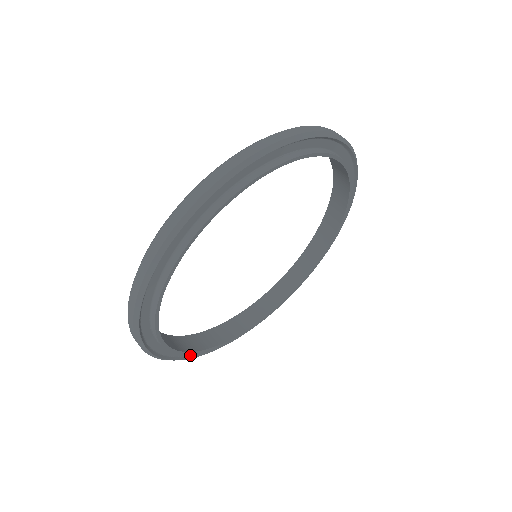
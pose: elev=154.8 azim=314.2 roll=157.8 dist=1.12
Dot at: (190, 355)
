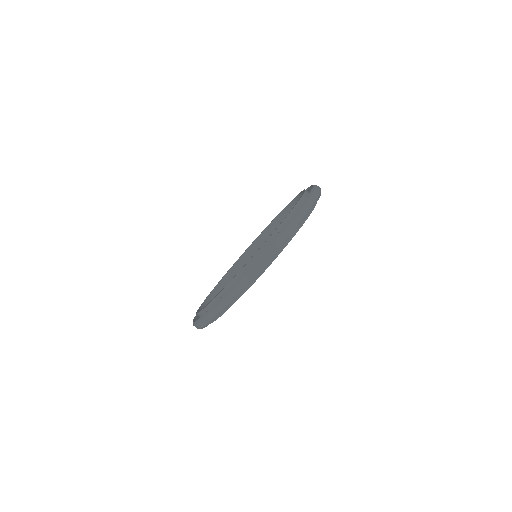
Dot at: occluded
